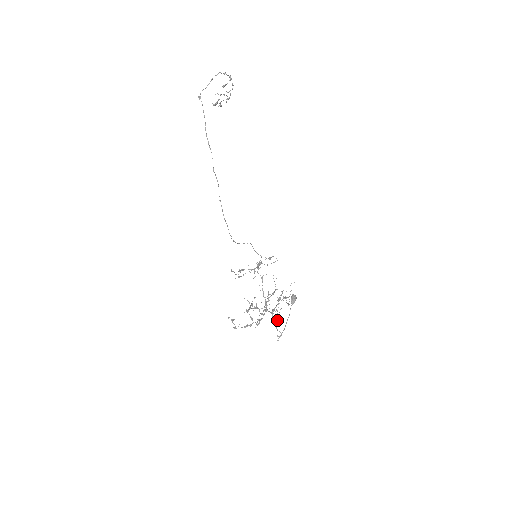
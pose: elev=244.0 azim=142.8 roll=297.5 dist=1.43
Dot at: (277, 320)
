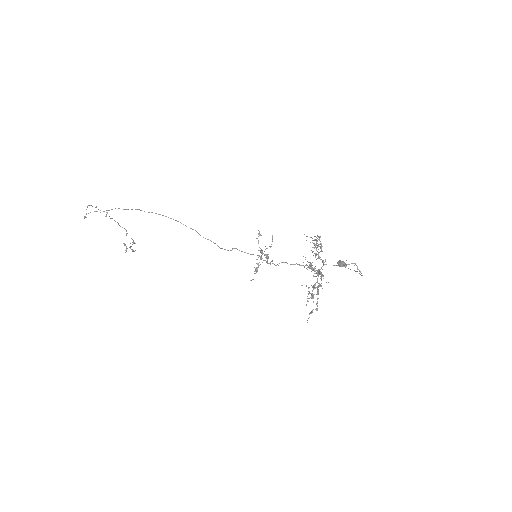
Dot at: occluded
